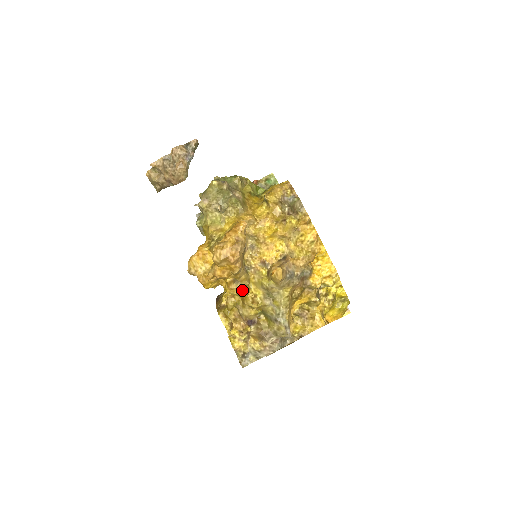
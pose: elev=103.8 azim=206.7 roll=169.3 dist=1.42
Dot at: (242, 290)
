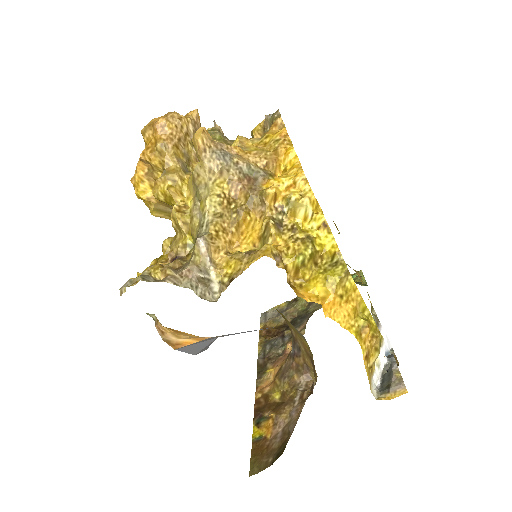
Dot at: (167, 185)
